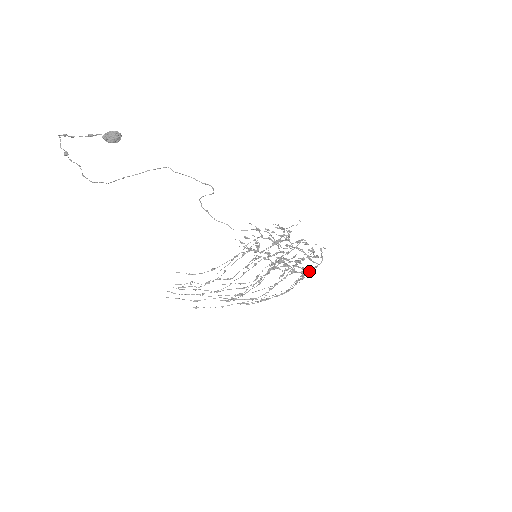
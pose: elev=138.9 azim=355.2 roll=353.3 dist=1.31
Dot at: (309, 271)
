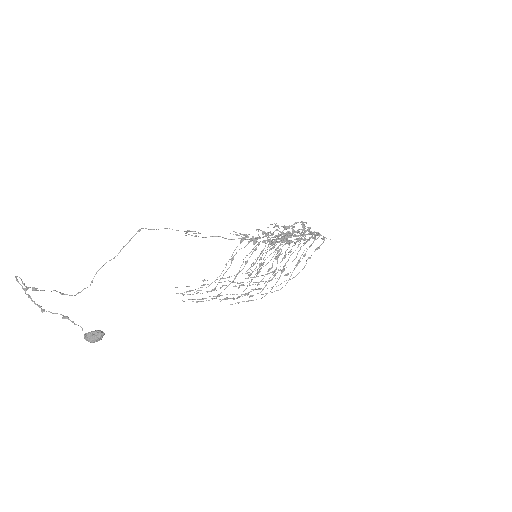
Dot at: (311, 255)
